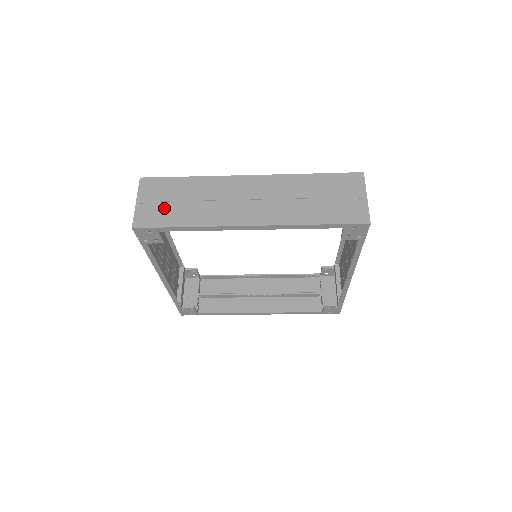
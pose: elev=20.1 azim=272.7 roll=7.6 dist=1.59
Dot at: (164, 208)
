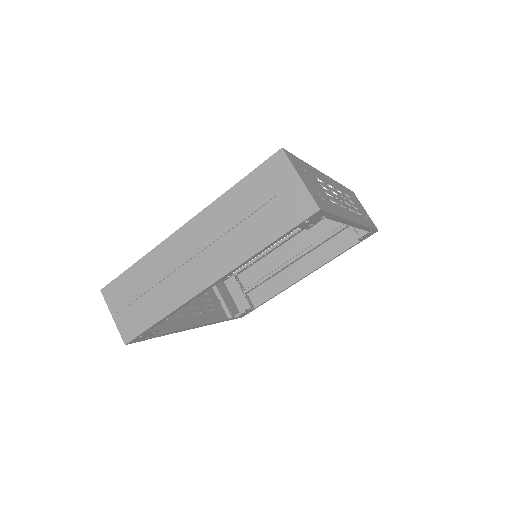
Dot at: (136, 310)
